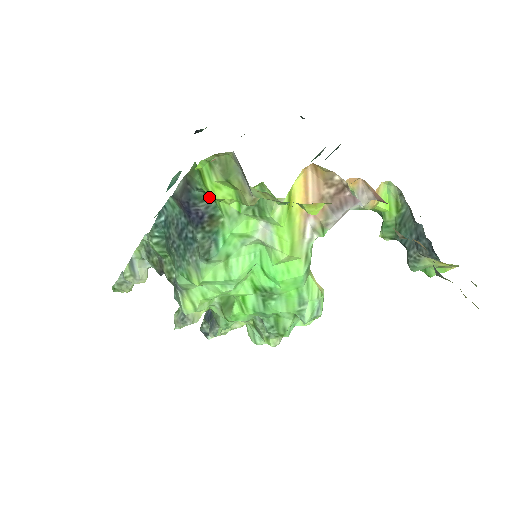
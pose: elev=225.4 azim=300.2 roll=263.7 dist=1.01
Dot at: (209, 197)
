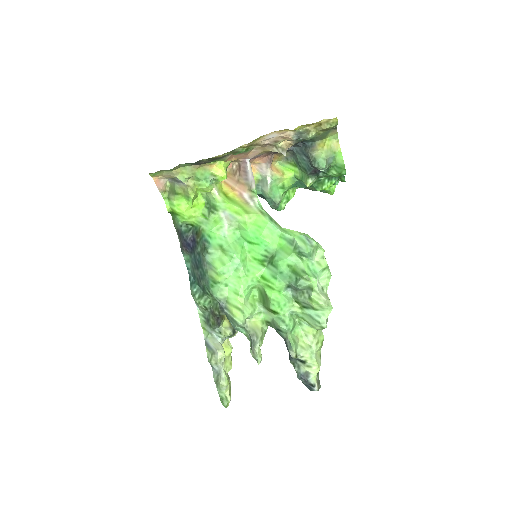
Dot at: (191, 228)
